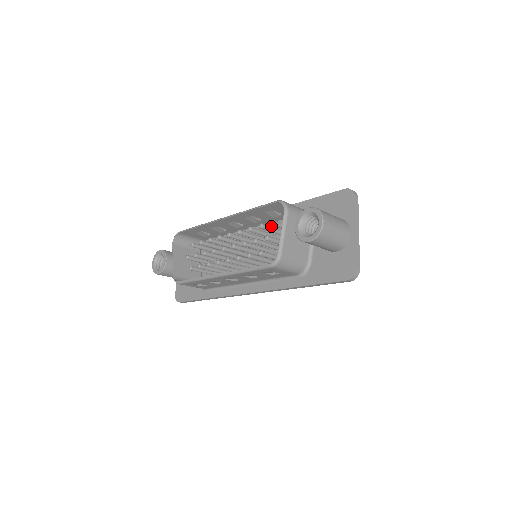
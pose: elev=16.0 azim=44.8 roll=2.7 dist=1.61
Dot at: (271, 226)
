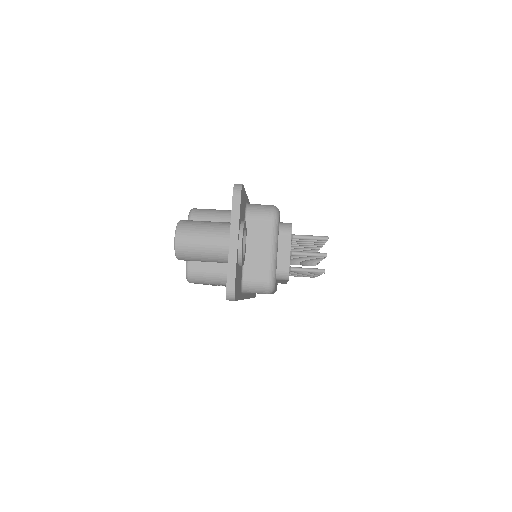
Dot at: occluded
